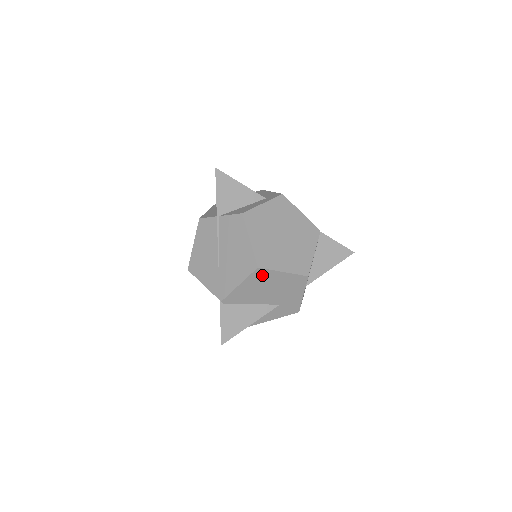
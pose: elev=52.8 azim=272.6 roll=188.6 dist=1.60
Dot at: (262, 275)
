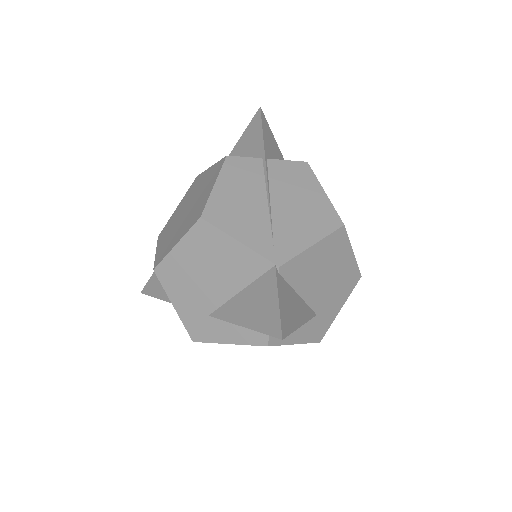
Dot at: (338, 243)
